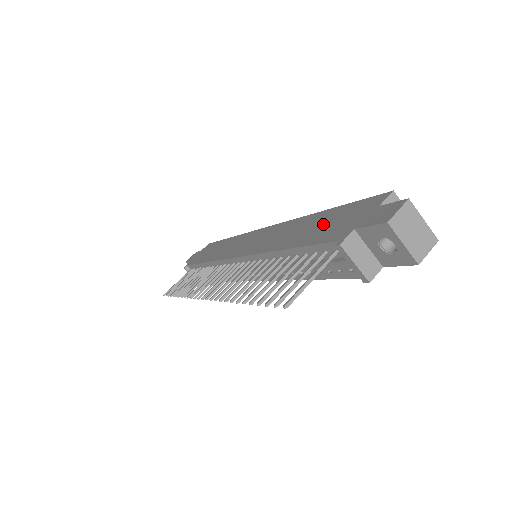
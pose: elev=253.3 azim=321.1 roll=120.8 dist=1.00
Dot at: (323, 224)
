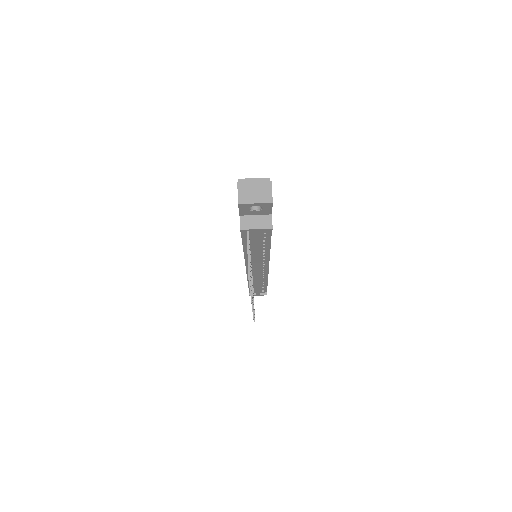
Dot at: occluded
